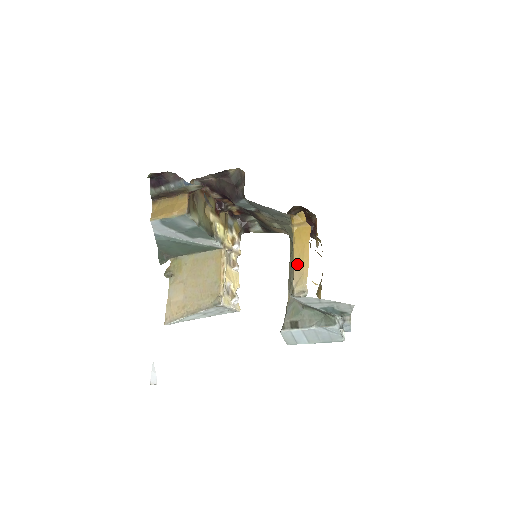
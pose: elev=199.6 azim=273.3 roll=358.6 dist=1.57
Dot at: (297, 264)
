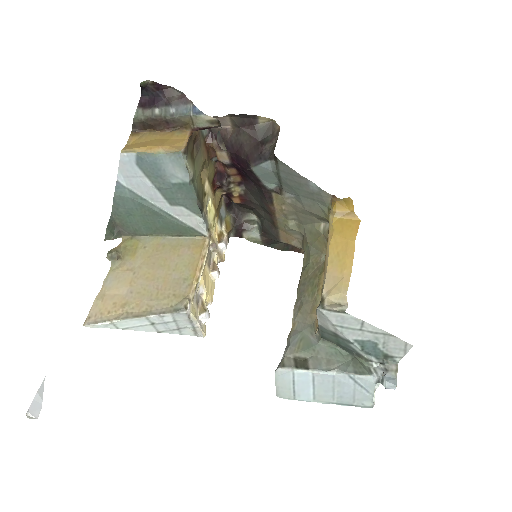
Dot at: (333, 264)
